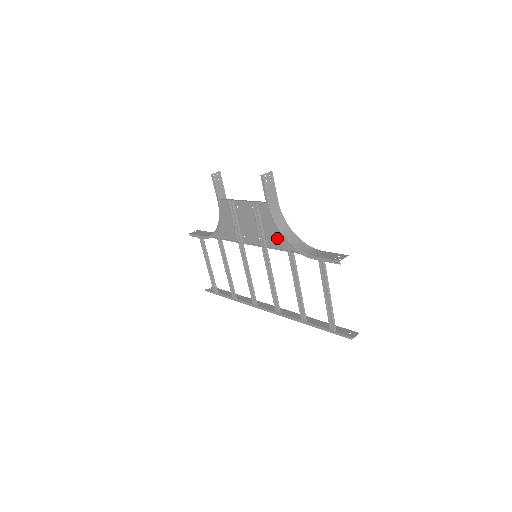
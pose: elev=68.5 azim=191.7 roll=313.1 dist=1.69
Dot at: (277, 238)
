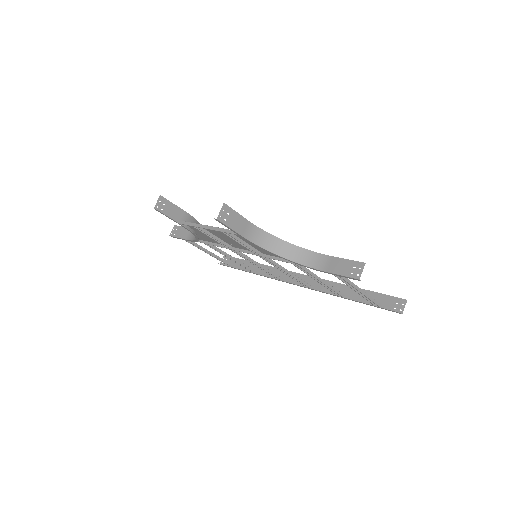
Dot at: occluded
